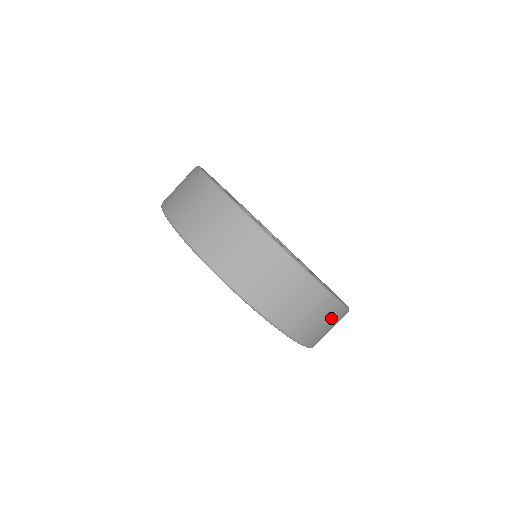
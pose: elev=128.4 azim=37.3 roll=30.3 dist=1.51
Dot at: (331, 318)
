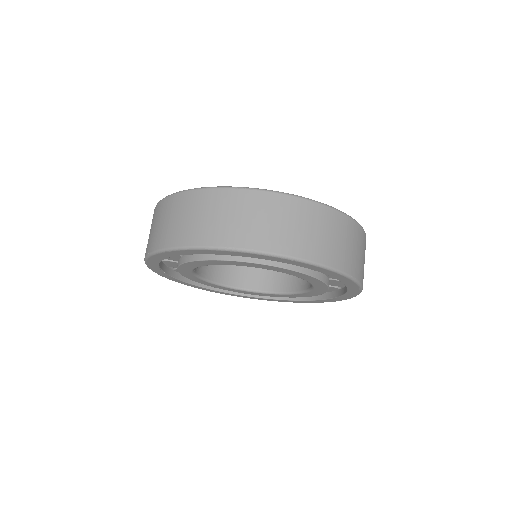
Dot at: (360, 243)
